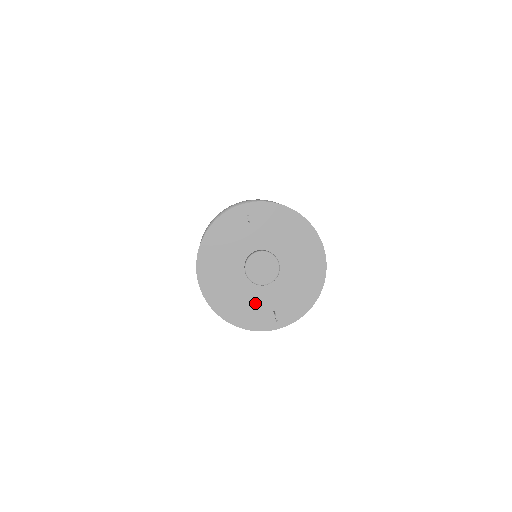
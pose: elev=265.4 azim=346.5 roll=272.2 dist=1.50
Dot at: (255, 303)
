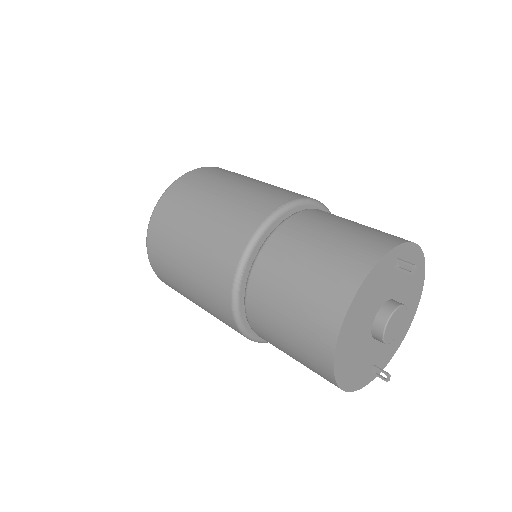
Dot at: (366, 360)
